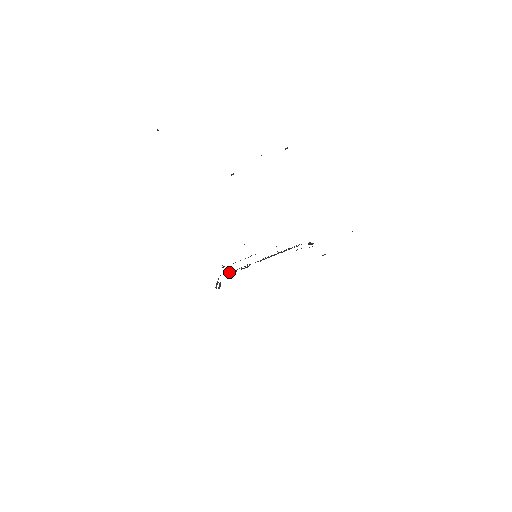
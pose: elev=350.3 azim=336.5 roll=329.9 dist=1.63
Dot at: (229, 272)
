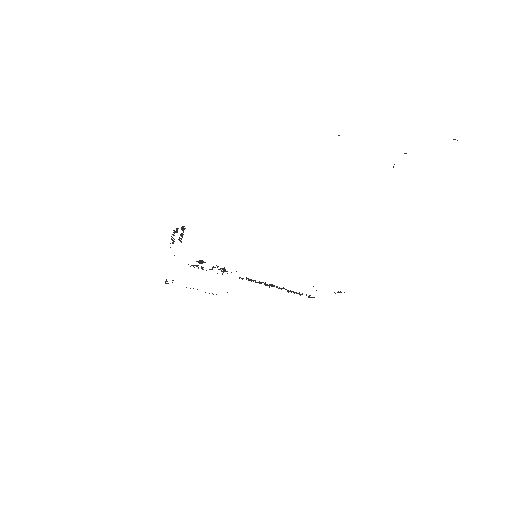
Dot at: occluded
